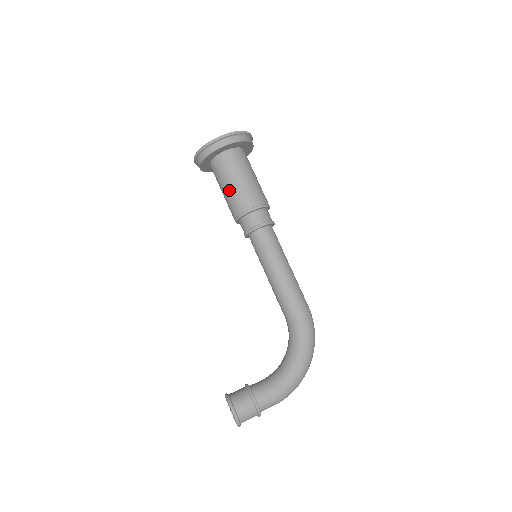
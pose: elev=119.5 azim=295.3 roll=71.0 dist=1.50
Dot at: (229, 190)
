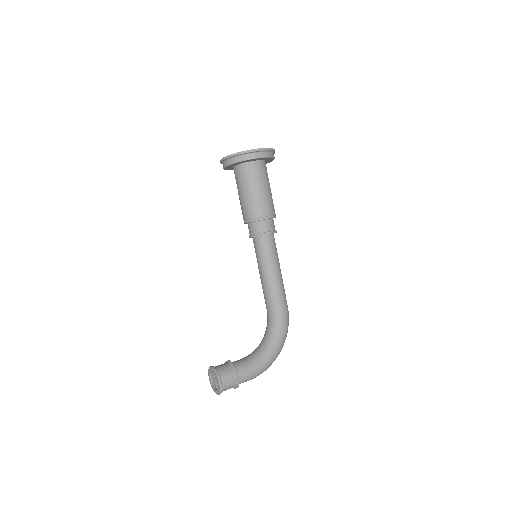
Dot at: (249, 196)
